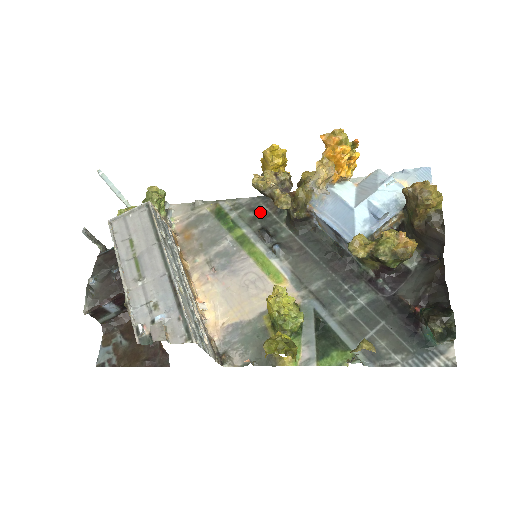
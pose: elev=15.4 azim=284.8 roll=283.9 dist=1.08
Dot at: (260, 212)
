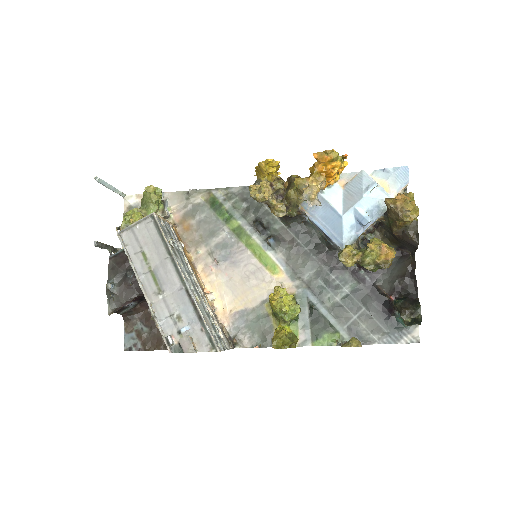
Dot at: (253, 203)
